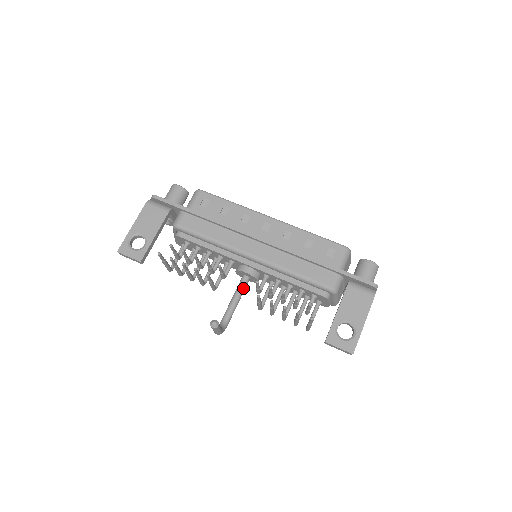
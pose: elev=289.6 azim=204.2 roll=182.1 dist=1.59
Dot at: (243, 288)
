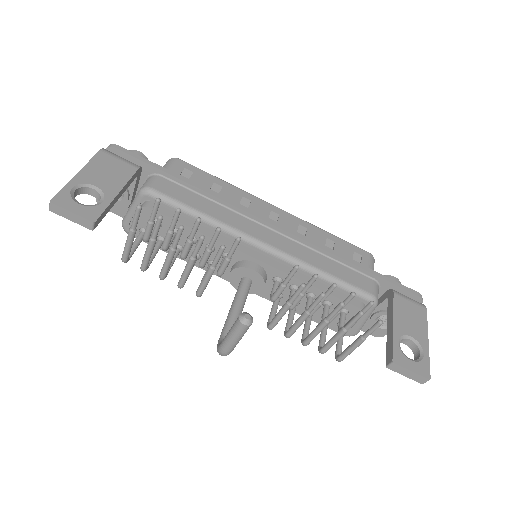
Dot at: (246, 294)
